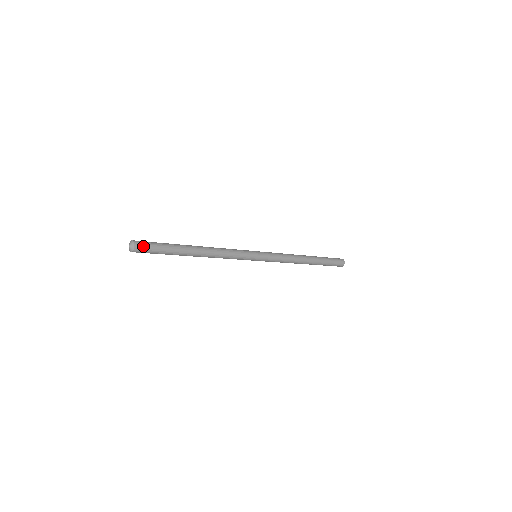
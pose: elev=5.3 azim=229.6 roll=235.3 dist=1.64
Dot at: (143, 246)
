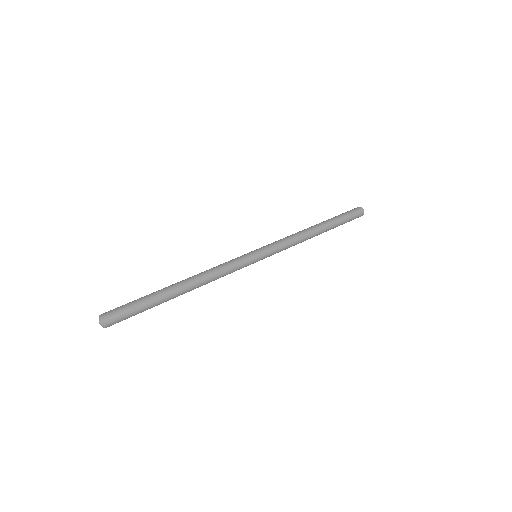
Dot at: (115, 317)
